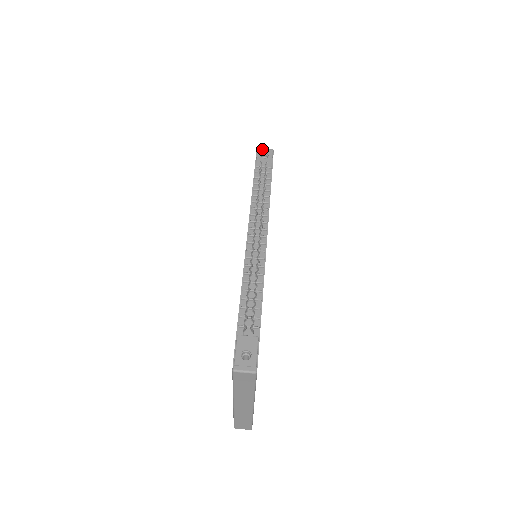
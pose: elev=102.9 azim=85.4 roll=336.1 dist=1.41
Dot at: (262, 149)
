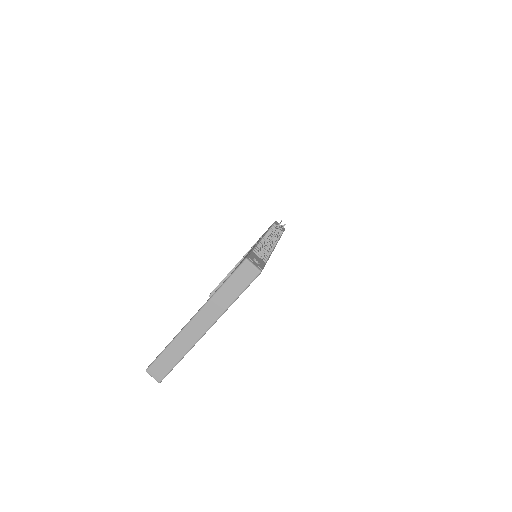
Dot at: occluded
